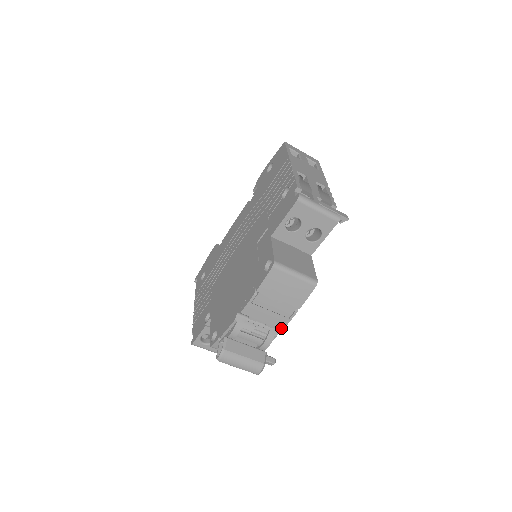
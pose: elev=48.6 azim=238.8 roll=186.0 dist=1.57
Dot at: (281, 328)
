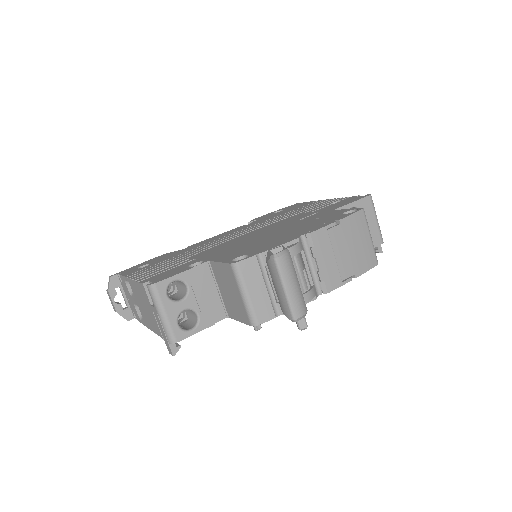
Dot at: (328, 289)
